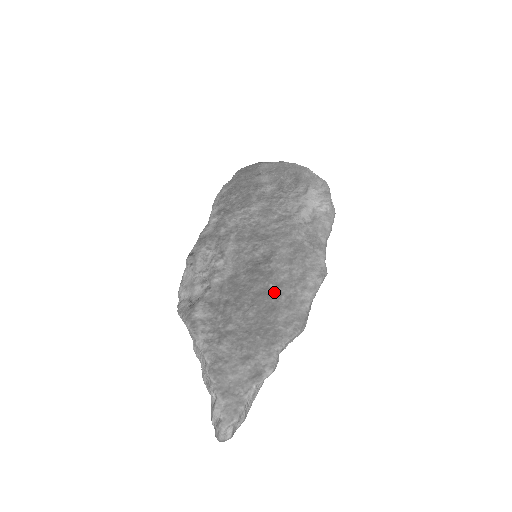
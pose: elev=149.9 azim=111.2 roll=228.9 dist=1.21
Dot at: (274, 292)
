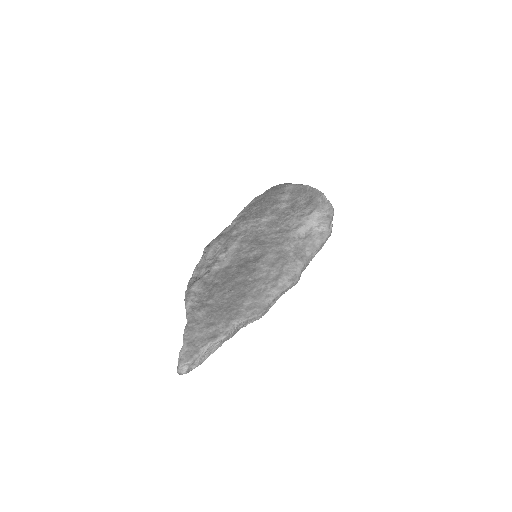
Dot at: (250, 284)
